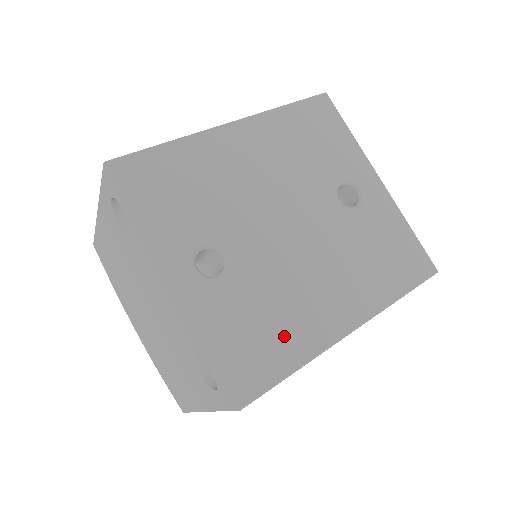
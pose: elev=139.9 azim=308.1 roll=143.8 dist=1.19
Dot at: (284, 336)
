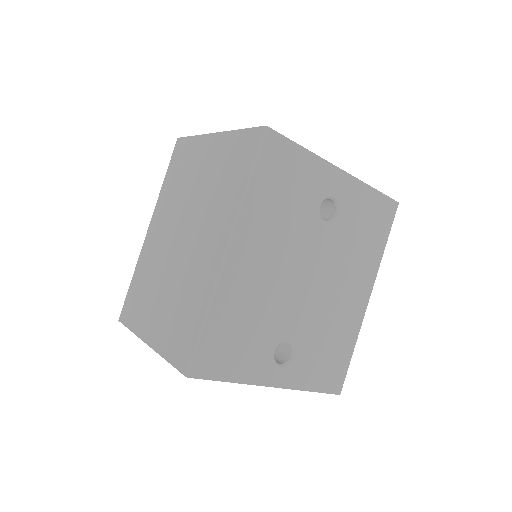
Dot at: (340, 344)
